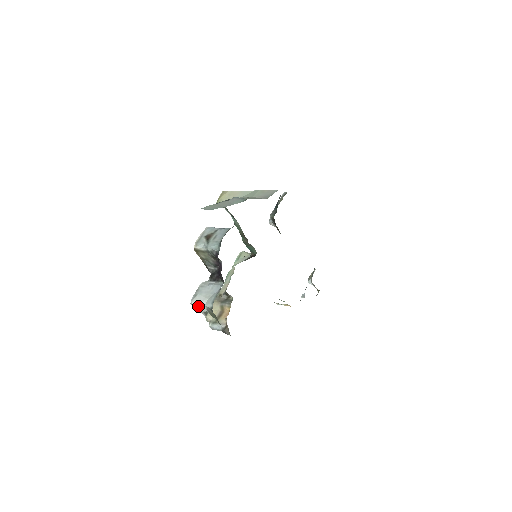
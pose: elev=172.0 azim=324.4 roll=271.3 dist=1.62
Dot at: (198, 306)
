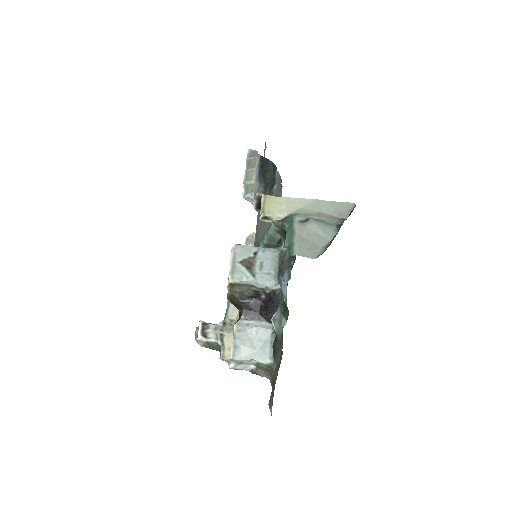
Dot at: (242, 360)
